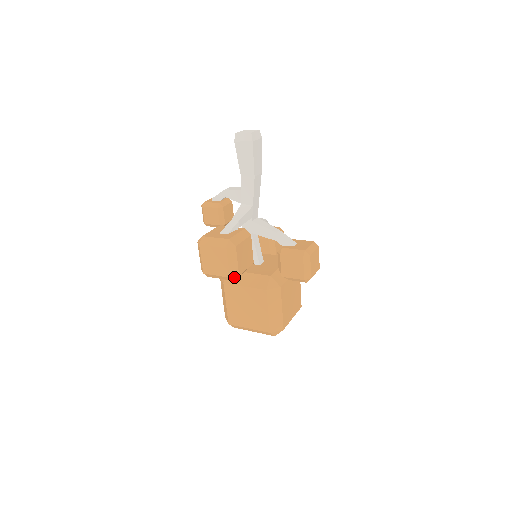
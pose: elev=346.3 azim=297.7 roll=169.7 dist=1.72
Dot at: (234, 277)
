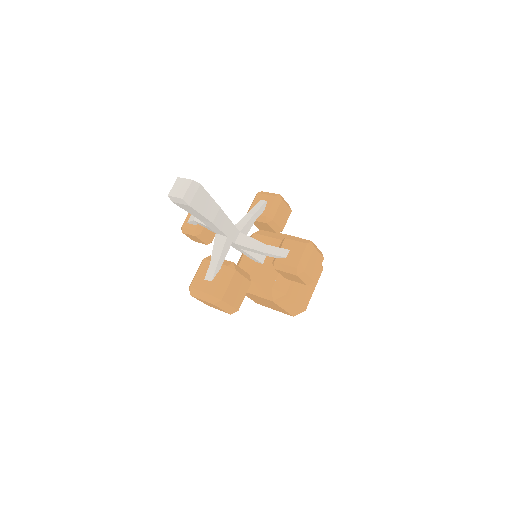
Dot at: occluded
